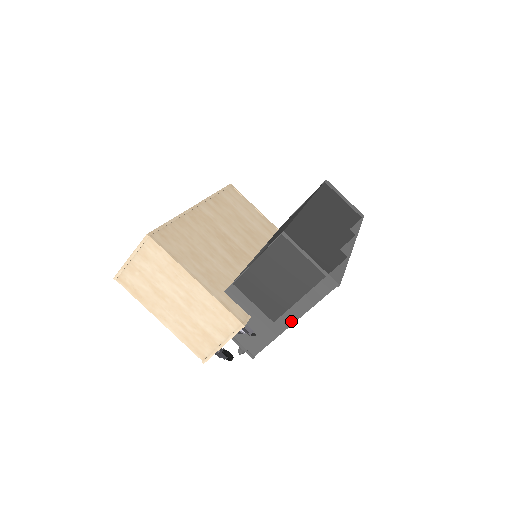
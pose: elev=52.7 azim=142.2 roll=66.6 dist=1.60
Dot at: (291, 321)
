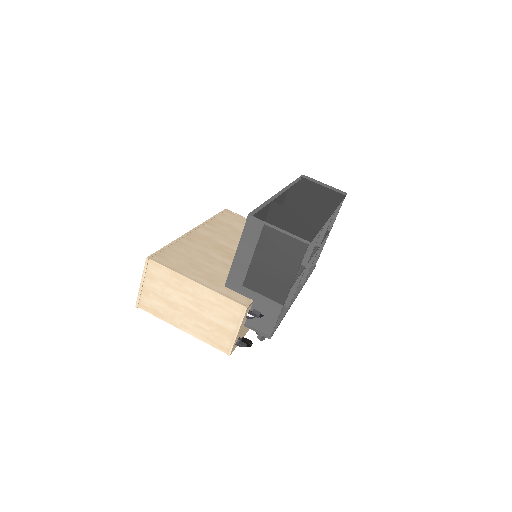
Dot at: (286, 291)
